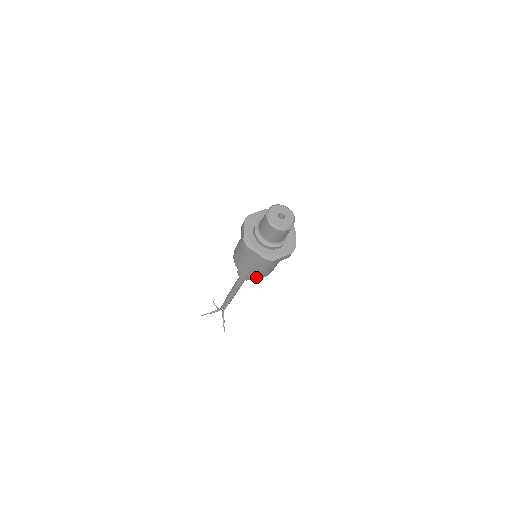
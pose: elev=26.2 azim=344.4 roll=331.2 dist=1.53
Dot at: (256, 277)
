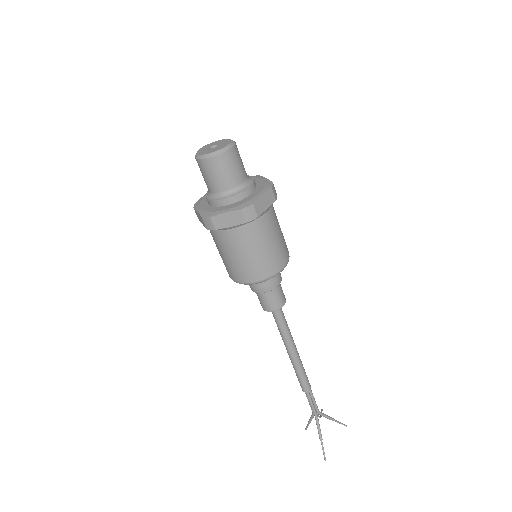
Dot at: (239, 278)
